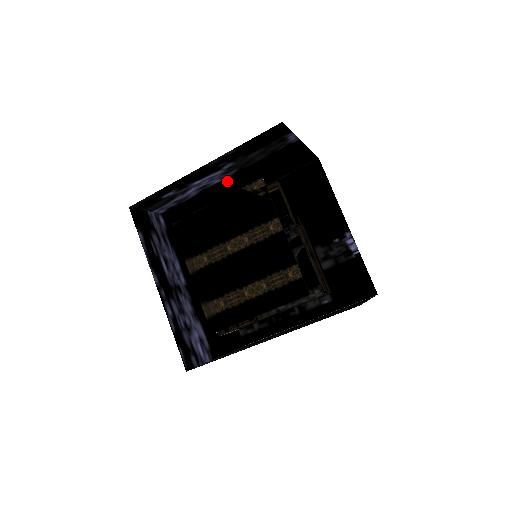
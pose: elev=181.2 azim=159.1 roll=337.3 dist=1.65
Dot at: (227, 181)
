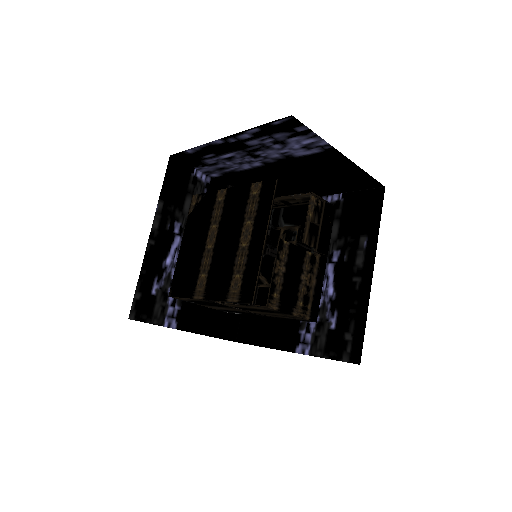
Dot at: occluded
